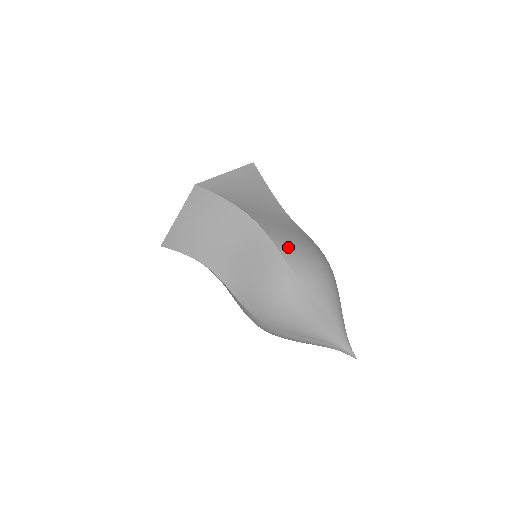
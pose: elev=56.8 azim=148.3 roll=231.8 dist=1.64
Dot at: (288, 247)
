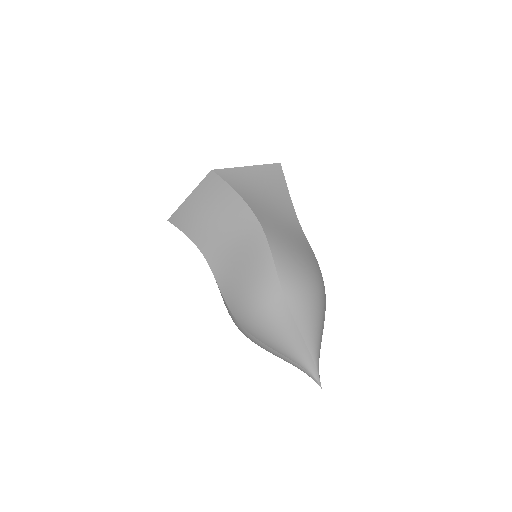
Dot at: (284, 257)
